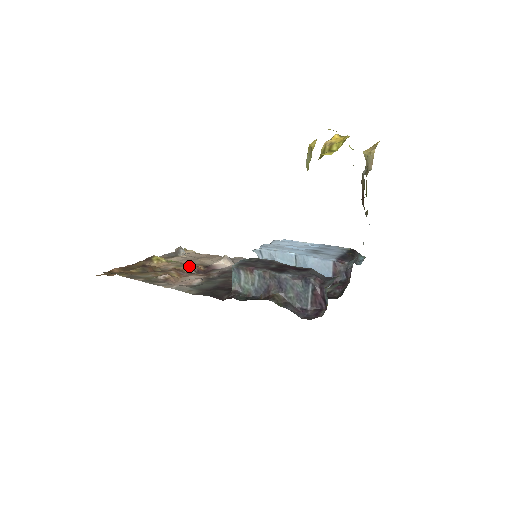
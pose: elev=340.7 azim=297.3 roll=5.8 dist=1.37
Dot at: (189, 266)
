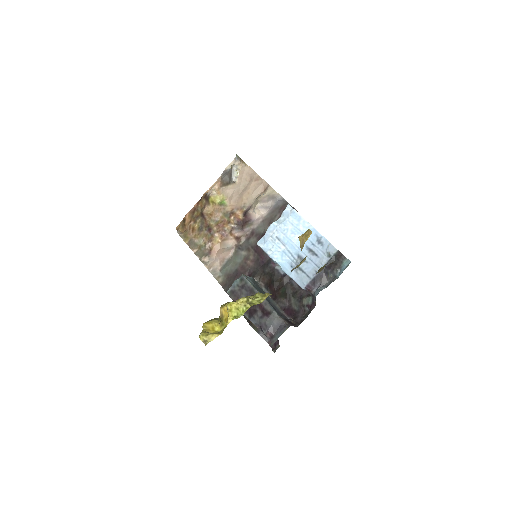
Dot at: (230, 219)
